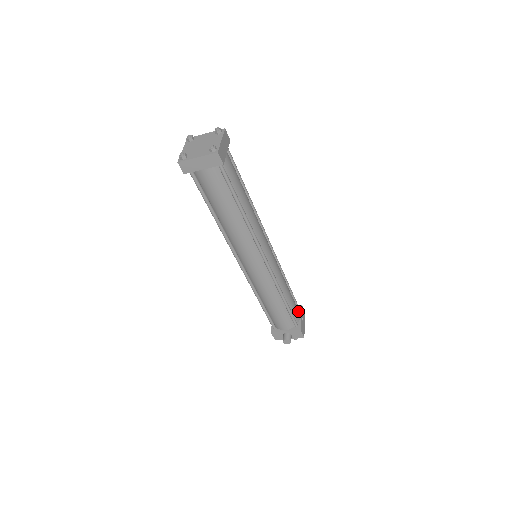
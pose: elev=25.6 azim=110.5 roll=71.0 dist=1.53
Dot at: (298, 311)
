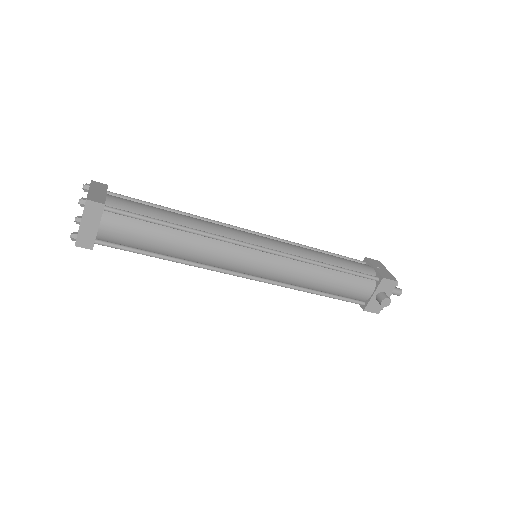
Dot at: (364, 265)
